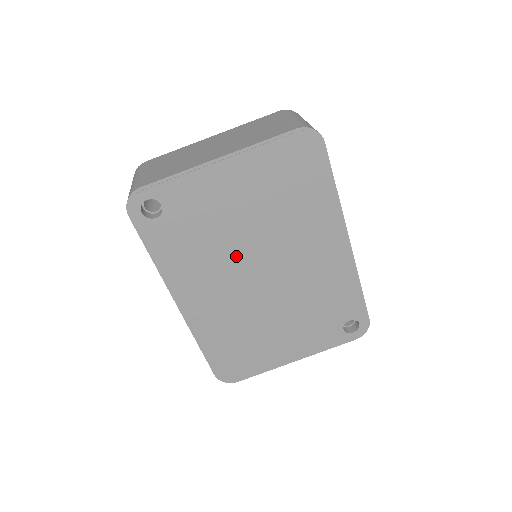
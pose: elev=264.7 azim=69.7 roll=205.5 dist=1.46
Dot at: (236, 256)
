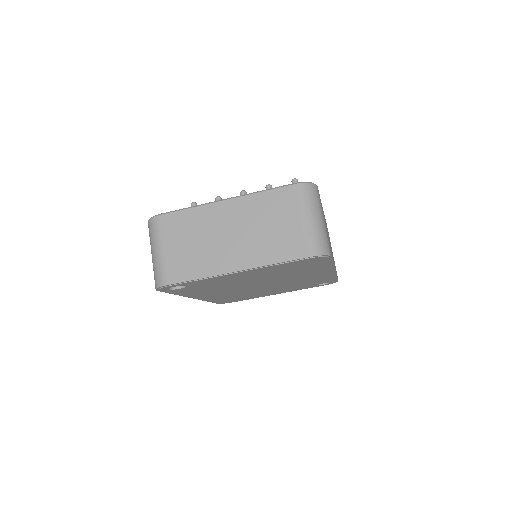
Dot at: (242, 286)
